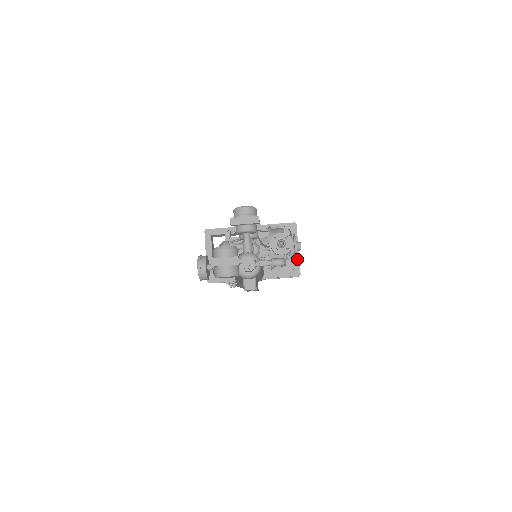
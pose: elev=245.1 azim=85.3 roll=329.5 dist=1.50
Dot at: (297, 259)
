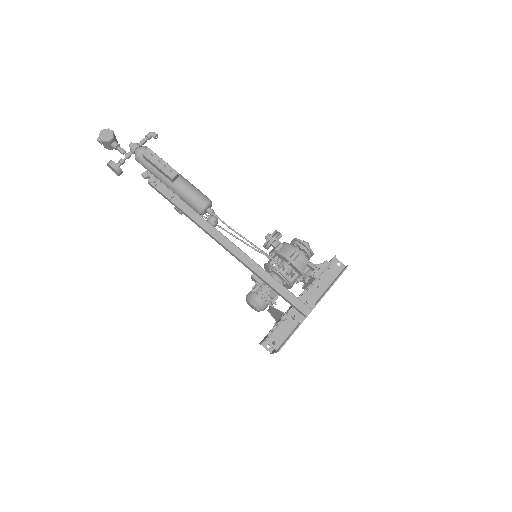
Dot at: occluded
